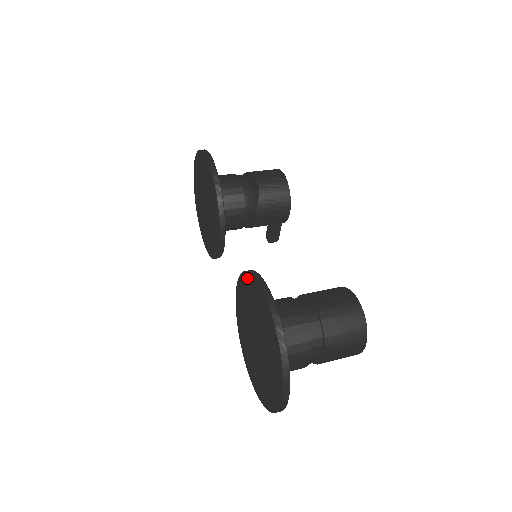
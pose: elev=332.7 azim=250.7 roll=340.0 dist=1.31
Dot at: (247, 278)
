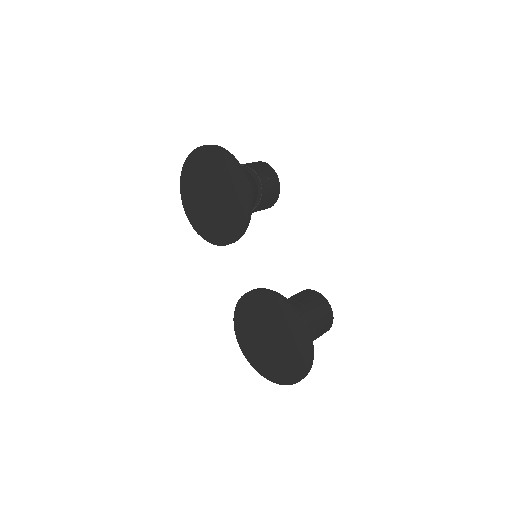
Dot at: (279, 302)
